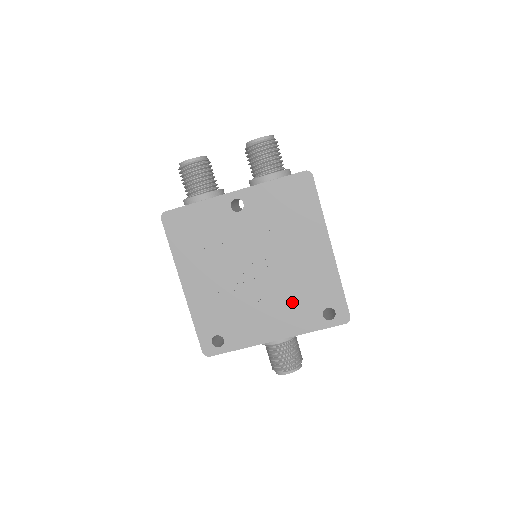
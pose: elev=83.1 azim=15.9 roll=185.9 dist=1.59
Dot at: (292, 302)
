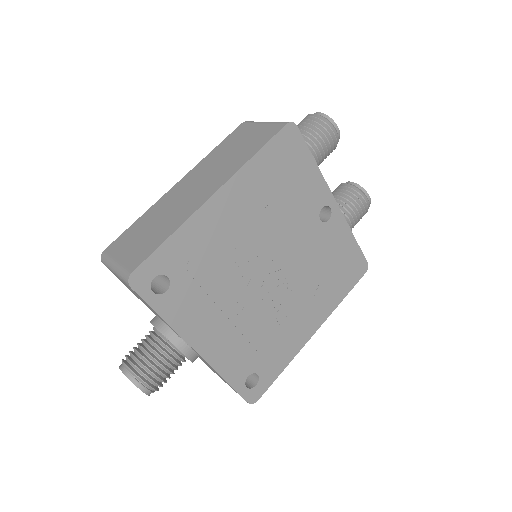
Dot at: (250, 337)
